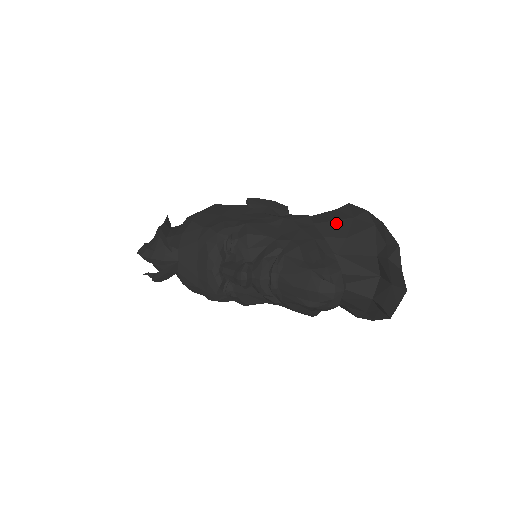
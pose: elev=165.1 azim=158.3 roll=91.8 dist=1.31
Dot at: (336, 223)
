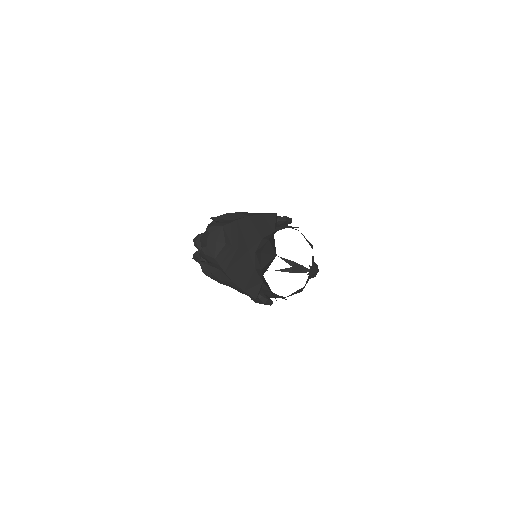
Dot at: occluded
